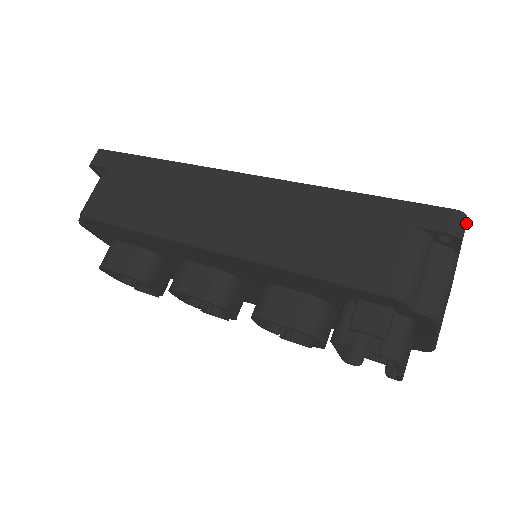
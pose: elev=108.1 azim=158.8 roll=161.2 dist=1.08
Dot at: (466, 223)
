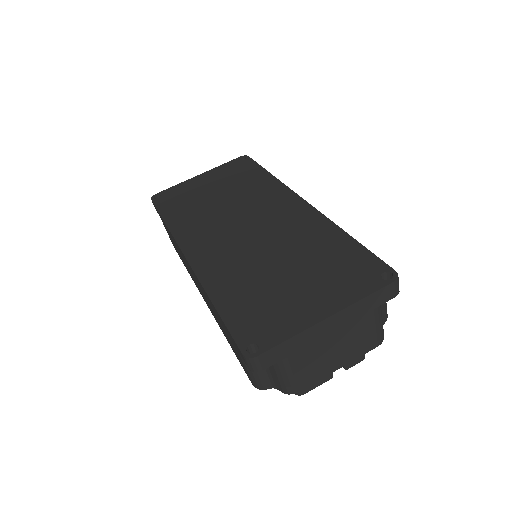
Dot at: (258, 359)
